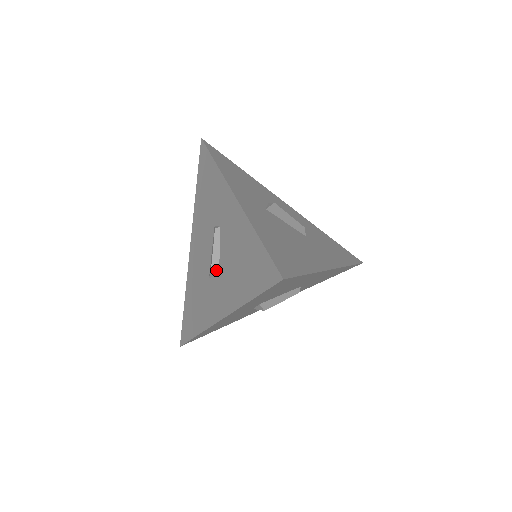
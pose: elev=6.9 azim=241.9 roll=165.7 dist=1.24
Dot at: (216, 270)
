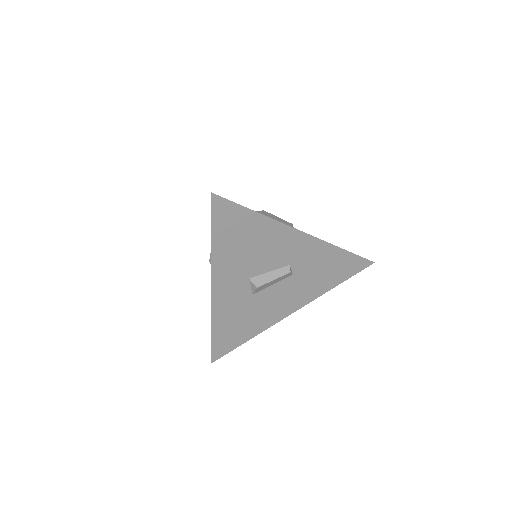
Dot at: occluded
